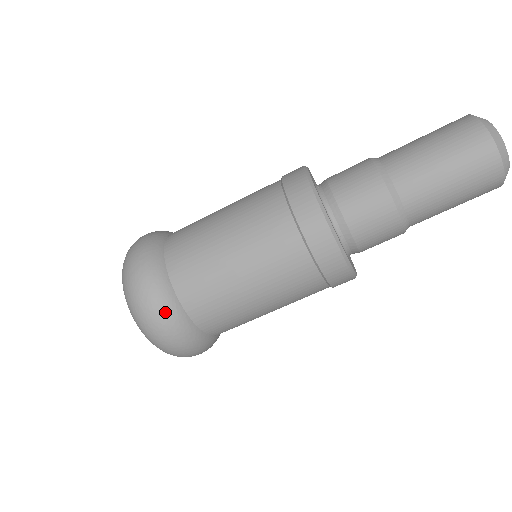
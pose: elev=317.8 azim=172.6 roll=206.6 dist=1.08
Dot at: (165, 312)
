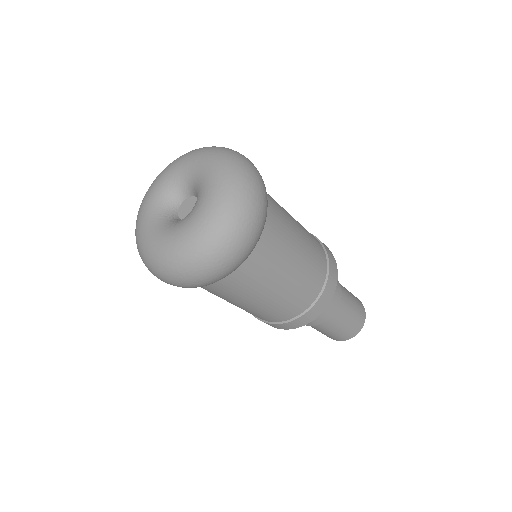
Dot at: (265, 187)
